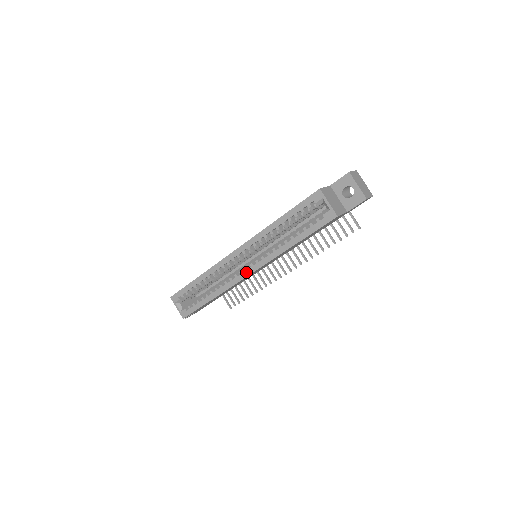
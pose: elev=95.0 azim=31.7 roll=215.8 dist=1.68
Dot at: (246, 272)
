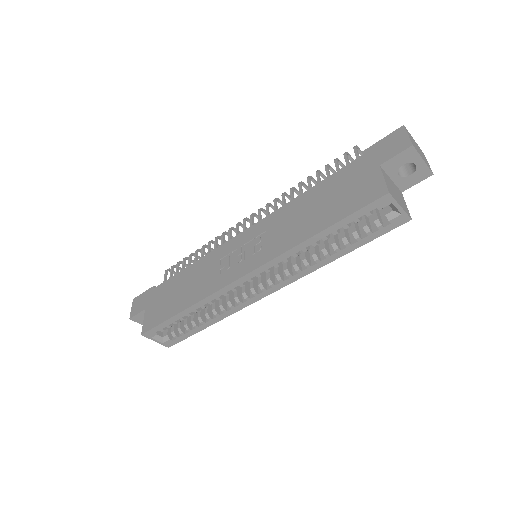
Dot at: (264, 293)
